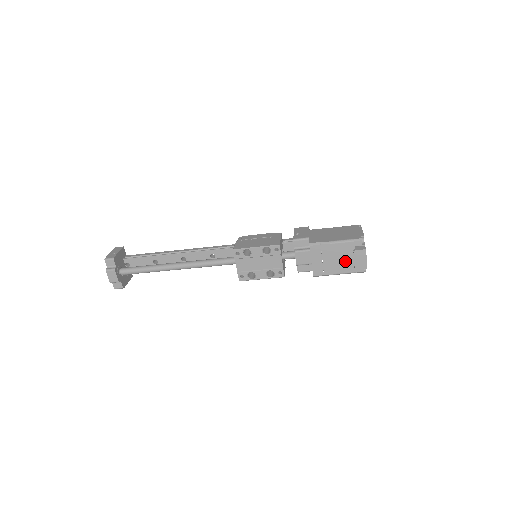
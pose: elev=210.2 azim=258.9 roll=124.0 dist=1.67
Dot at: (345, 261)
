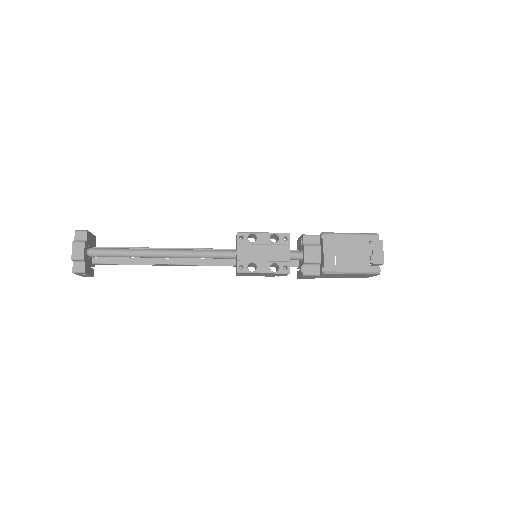
Dot at: (359, 257)
